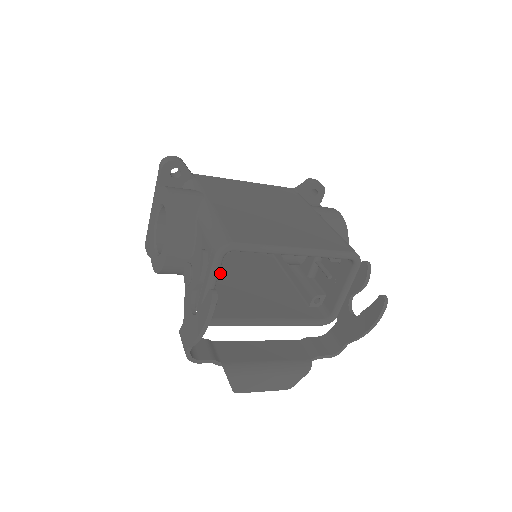
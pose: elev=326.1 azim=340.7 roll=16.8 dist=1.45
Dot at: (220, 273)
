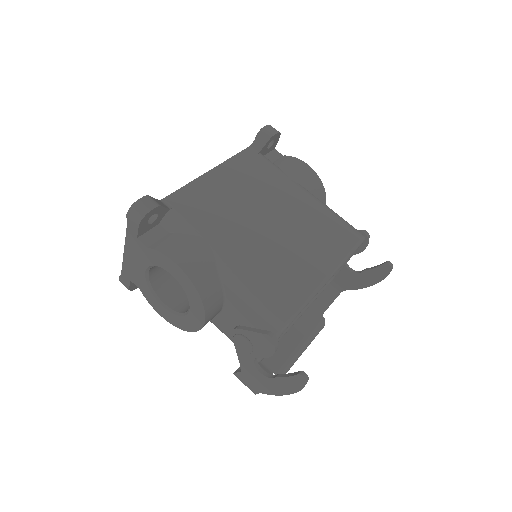
Dot at: occluded
